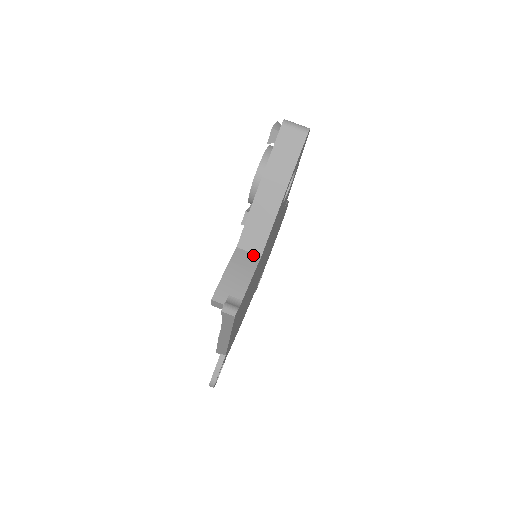
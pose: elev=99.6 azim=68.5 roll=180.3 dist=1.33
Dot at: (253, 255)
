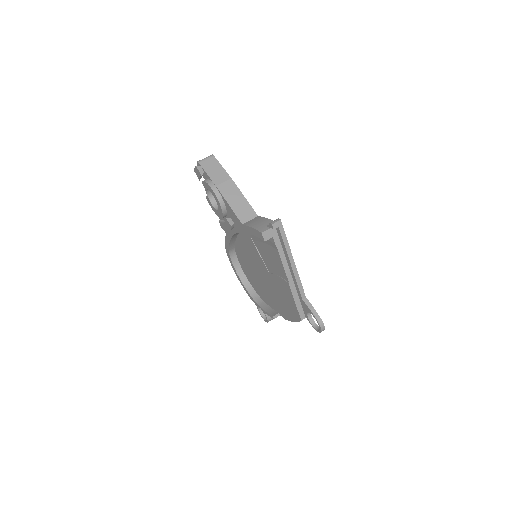
Dot at: (254, 219)
